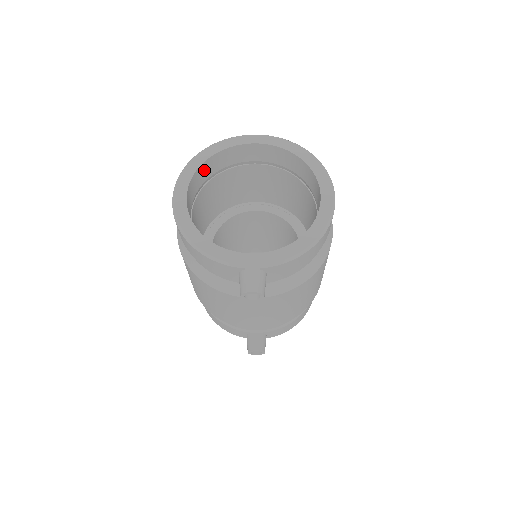
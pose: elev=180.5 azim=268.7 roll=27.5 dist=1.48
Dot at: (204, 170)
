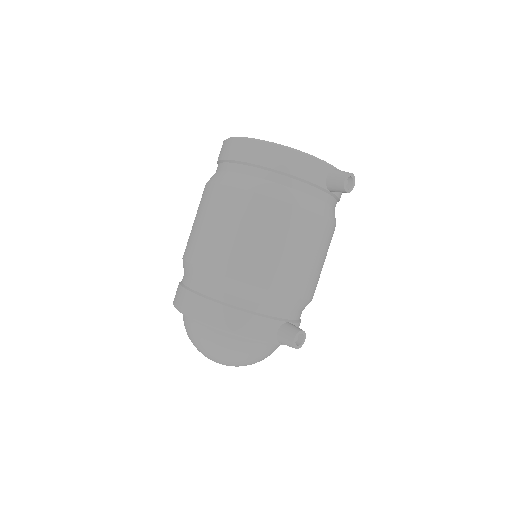
Dot at: occluded
